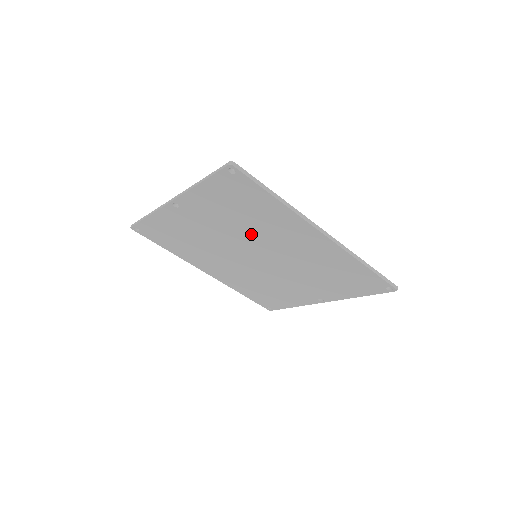
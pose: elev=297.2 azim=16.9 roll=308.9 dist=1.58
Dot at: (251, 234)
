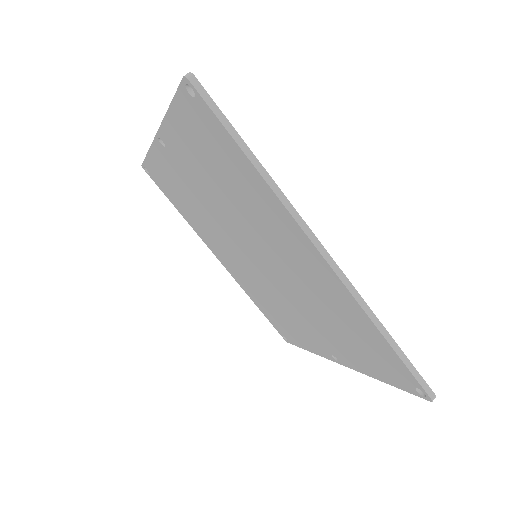
Dot at: (241, 217)
